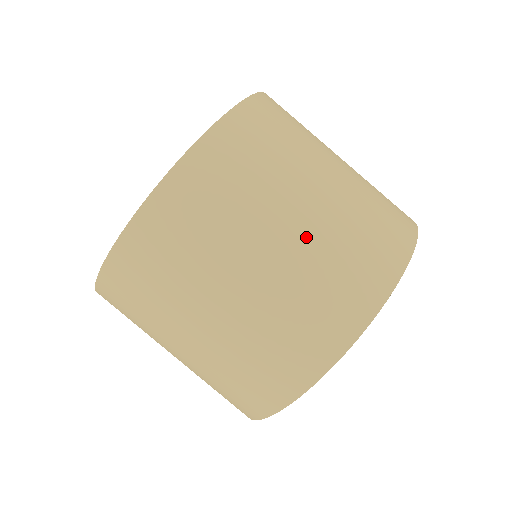
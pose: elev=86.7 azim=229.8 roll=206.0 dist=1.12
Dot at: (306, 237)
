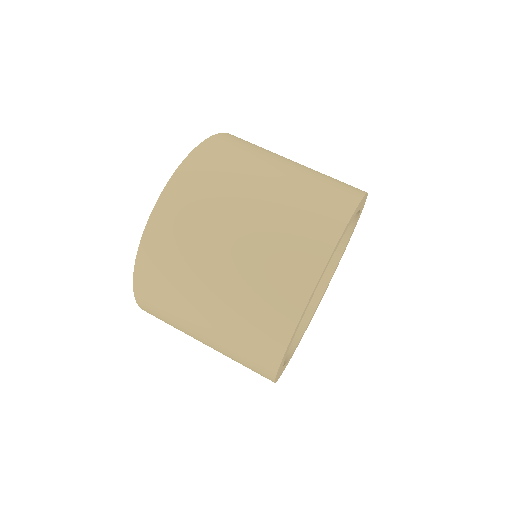
Dot at: (295, 172)
